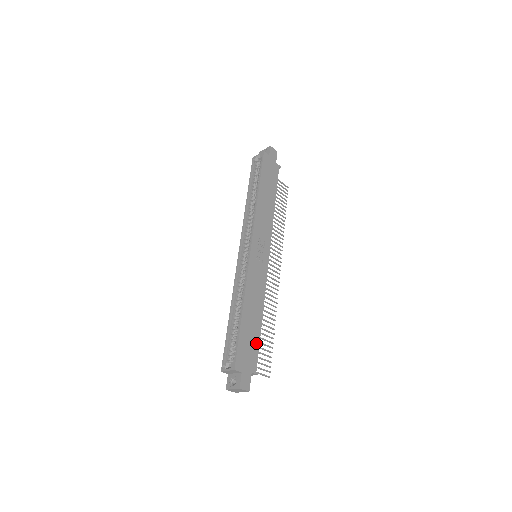
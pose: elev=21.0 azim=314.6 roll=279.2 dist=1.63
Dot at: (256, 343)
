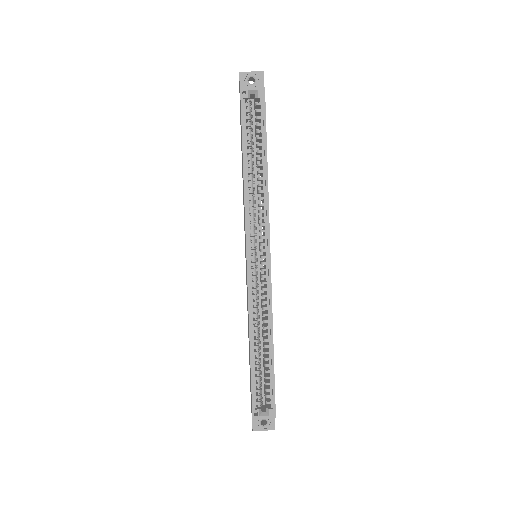
Dot at: occluded
